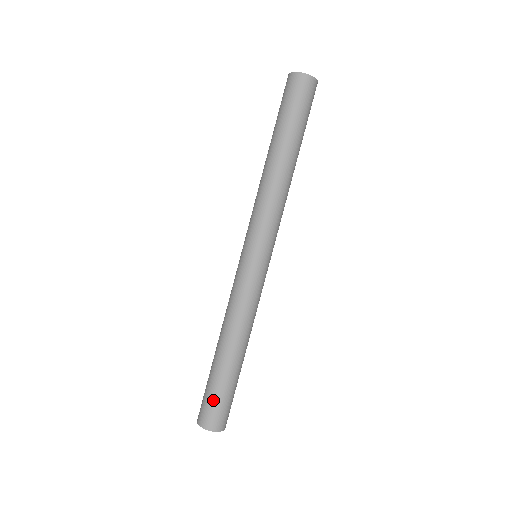
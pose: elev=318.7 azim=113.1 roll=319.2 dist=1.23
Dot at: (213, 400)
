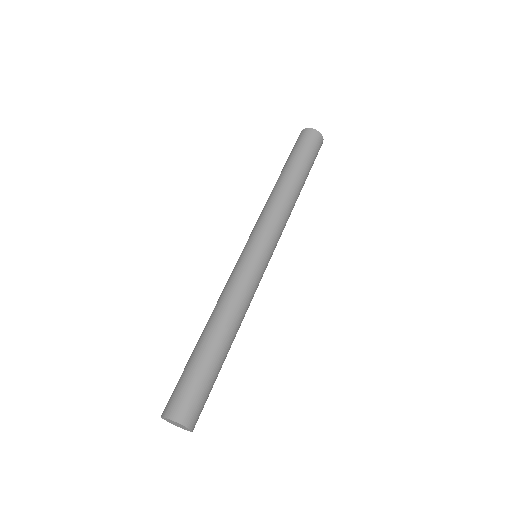
Dot at: (190, 386)
